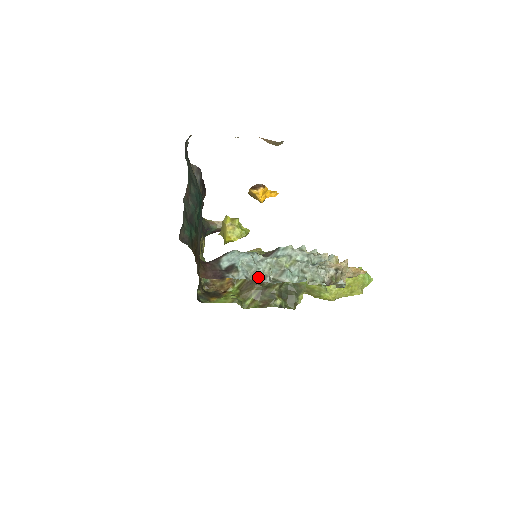
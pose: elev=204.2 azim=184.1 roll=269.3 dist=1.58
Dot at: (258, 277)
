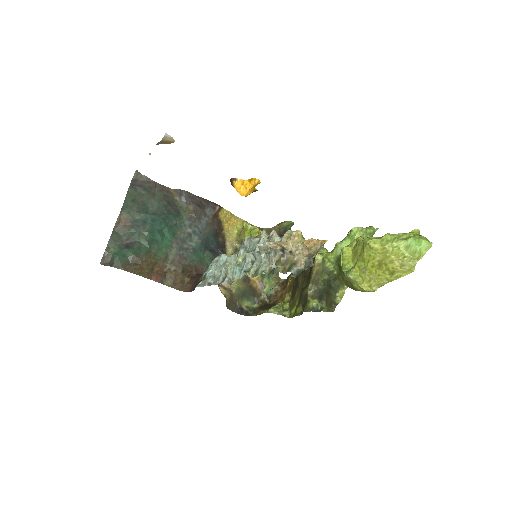
Dot at: (220, 280)
